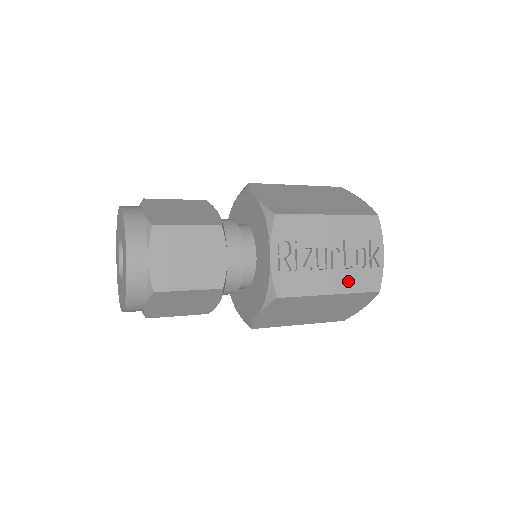
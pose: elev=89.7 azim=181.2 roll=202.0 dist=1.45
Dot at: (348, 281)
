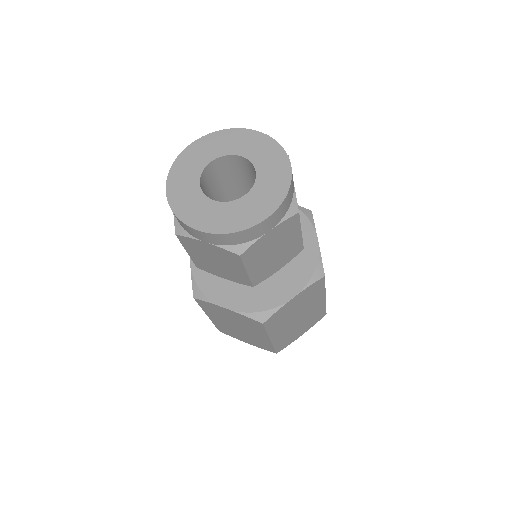
Dot at: occluded
